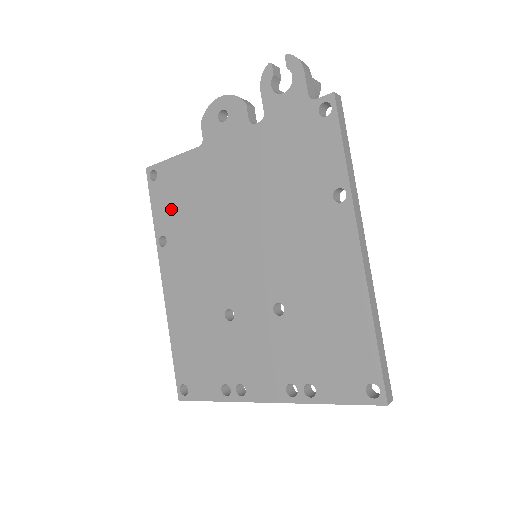
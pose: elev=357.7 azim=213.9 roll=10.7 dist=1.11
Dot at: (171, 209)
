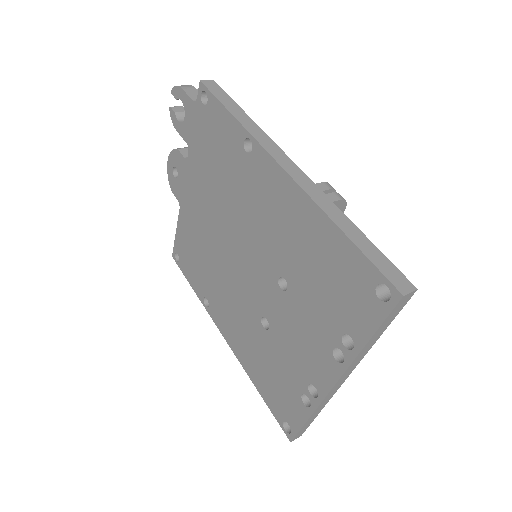
Dot at: (195, 272)
